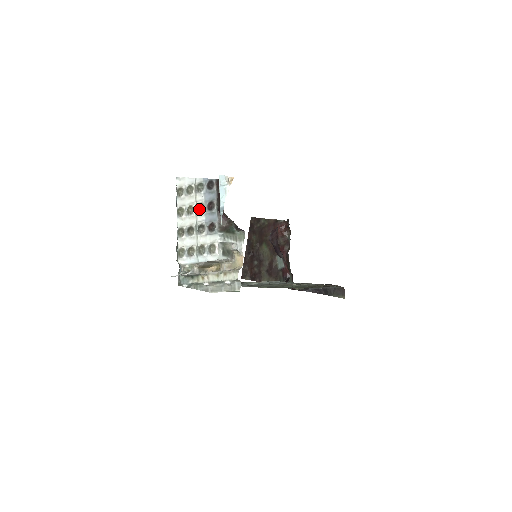
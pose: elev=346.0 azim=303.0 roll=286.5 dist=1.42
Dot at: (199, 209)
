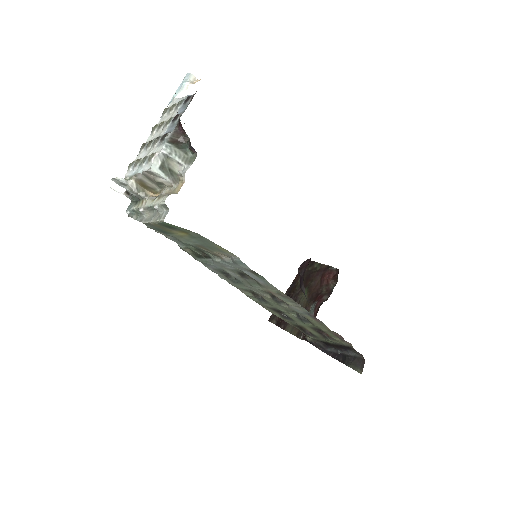
Dot at: (166, 122)
